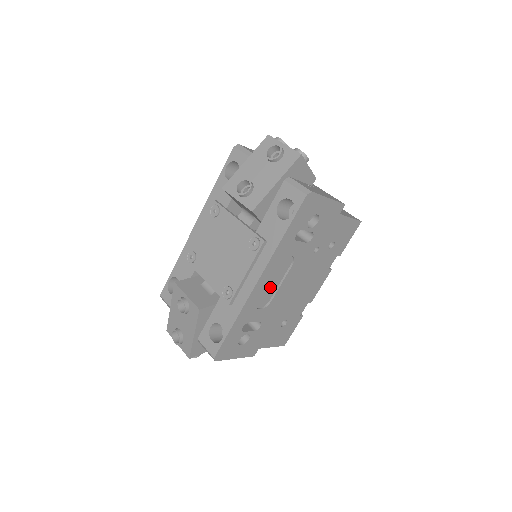
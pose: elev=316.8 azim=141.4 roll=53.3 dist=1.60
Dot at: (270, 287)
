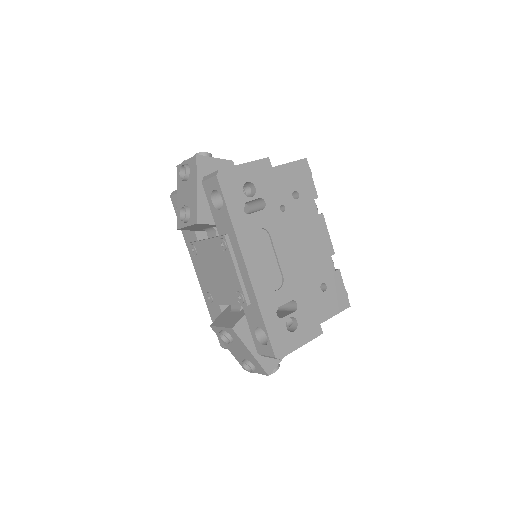
Dot at: (269, 266)
